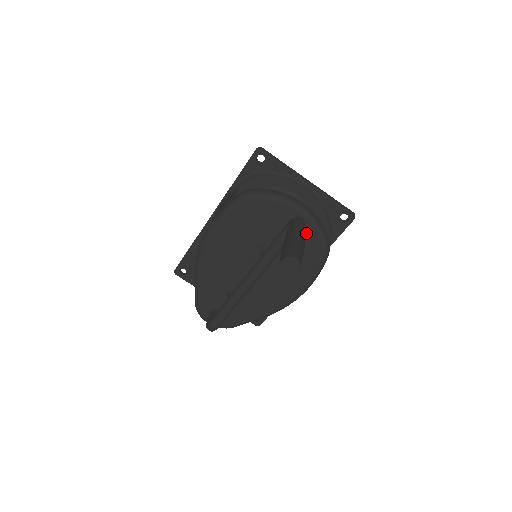
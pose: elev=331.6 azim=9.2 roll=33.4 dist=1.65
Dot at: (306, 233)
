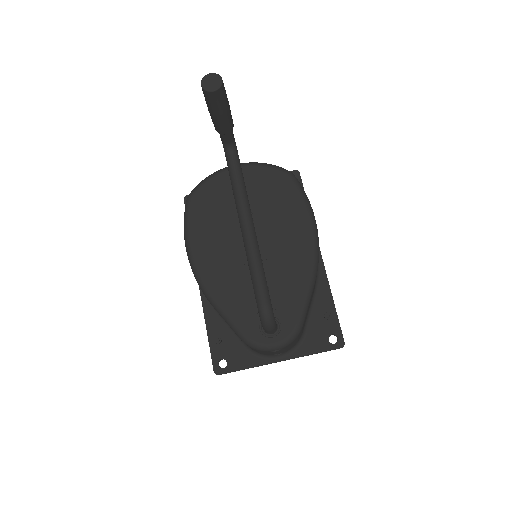
Dot at: (259, 175)
